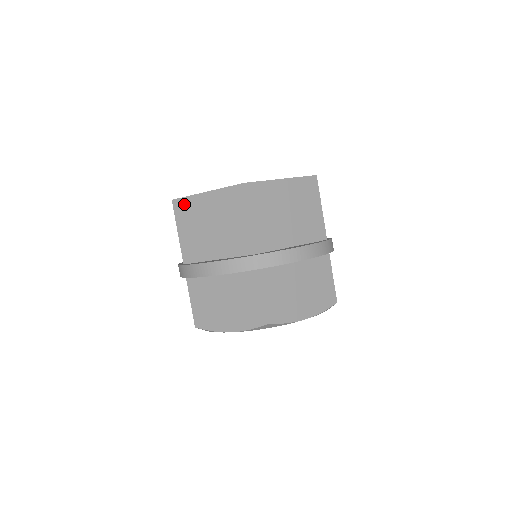
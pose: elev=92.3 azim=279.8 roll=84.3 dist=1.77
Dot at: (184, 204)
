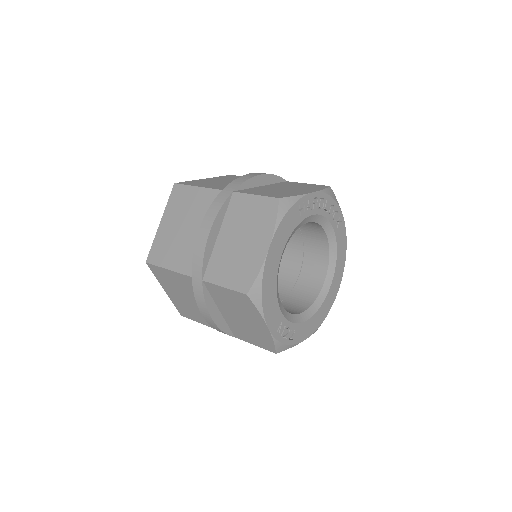
Dot at: (155, 250)
